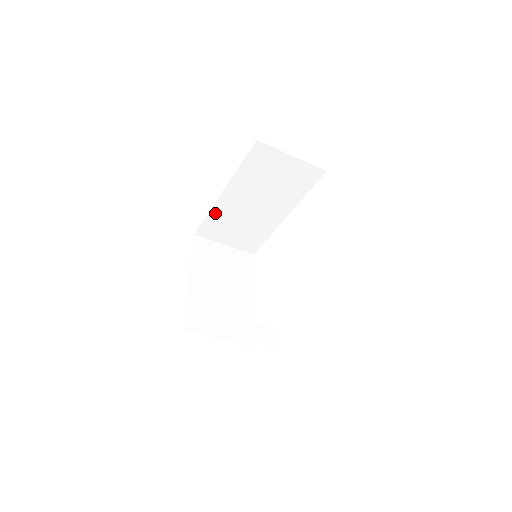
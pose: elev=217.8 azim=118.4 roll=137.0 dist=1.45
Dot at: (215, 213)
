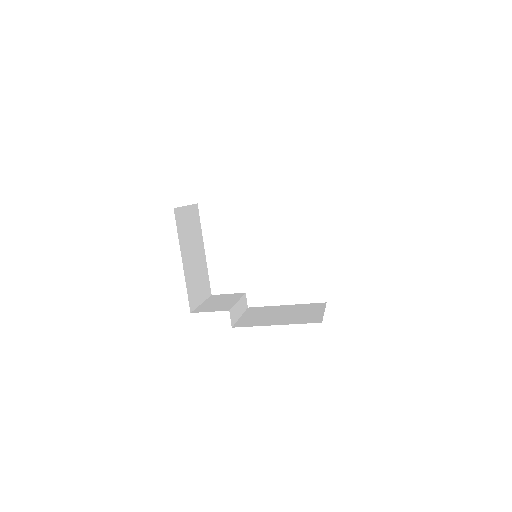
Dot at: occluded
